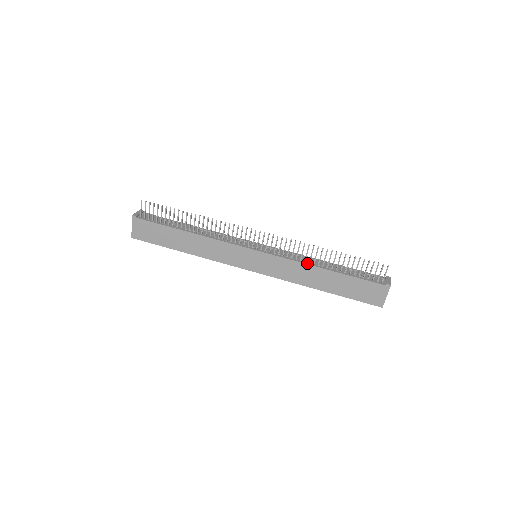
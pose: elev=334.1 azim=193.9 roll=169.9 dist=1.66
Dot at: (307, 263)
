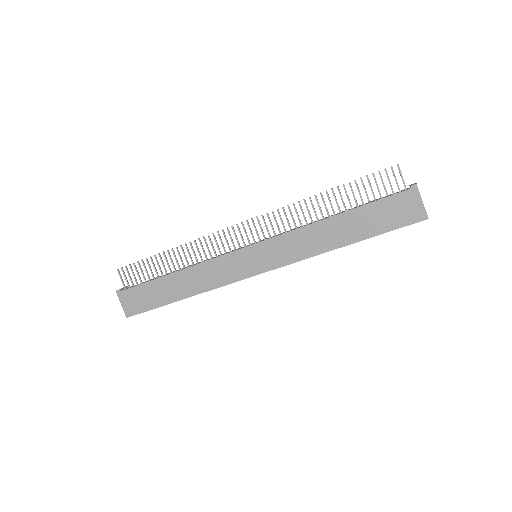
Dot at: (309, 224)
